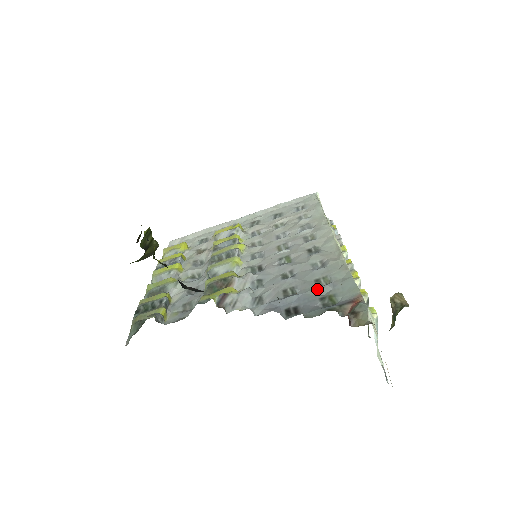
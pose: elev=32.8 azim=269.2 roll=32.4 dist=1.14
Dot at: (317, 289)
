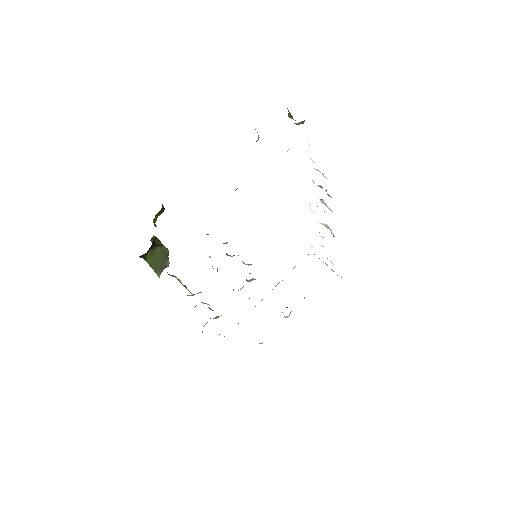
Dot at: occluded
